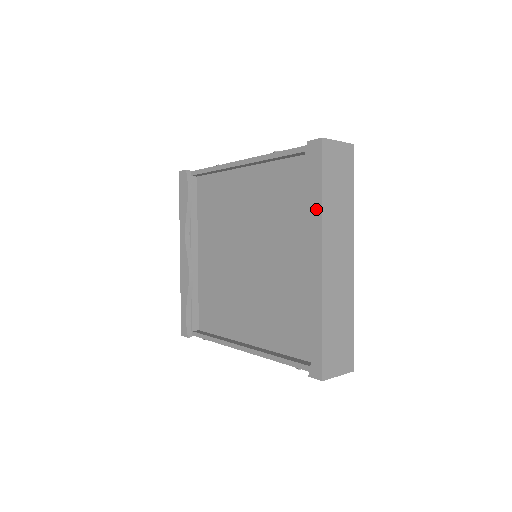
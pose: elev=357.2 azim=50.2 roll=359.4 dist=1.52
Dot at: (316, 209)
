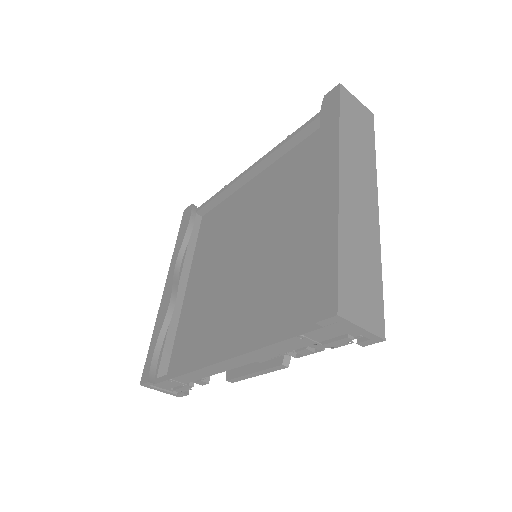
Dot at: (332, 138)
